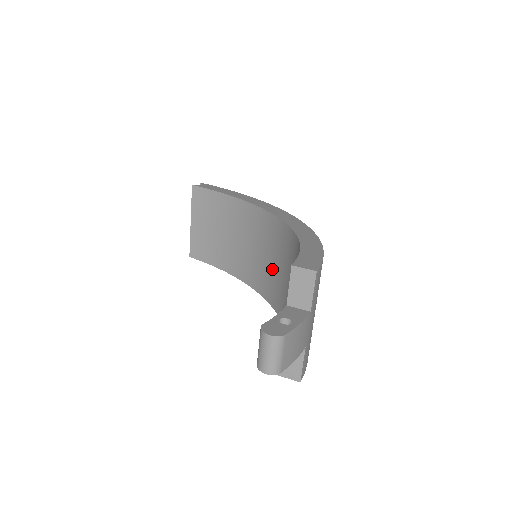
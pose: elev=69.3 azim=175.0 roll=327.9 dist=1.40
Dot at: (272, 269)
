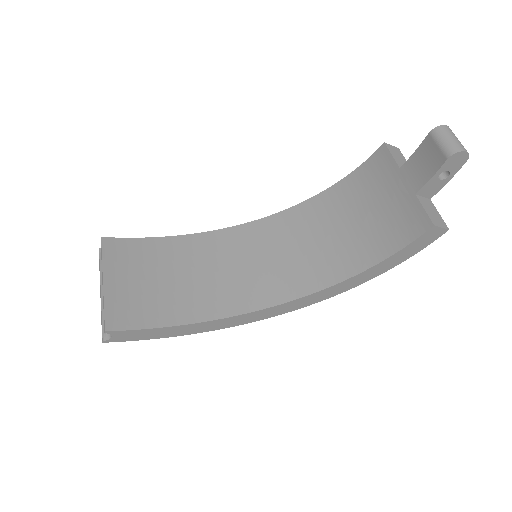
Dot at: (281, 263)
